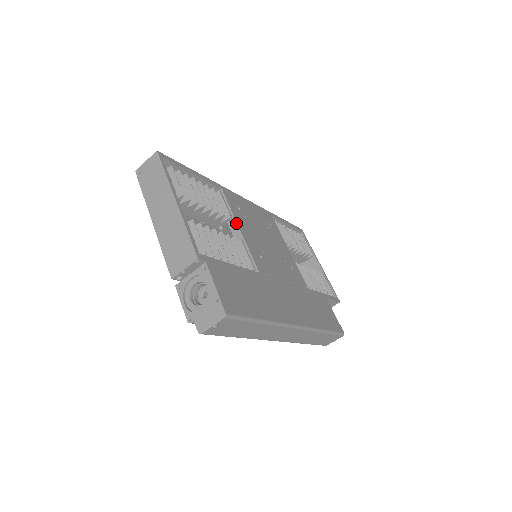
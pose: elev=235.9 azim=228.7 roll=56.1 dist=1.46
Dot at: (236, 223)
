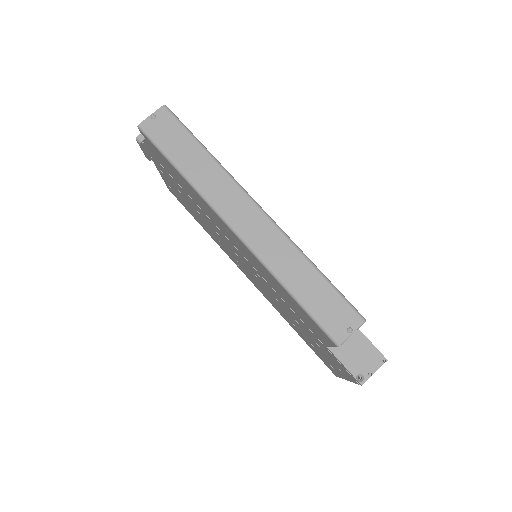
Dot at: occluded
